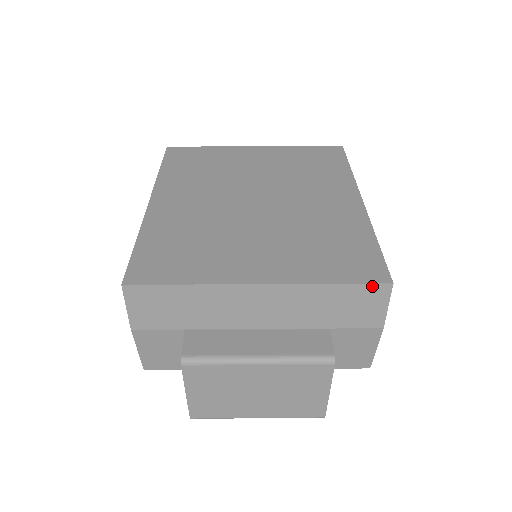
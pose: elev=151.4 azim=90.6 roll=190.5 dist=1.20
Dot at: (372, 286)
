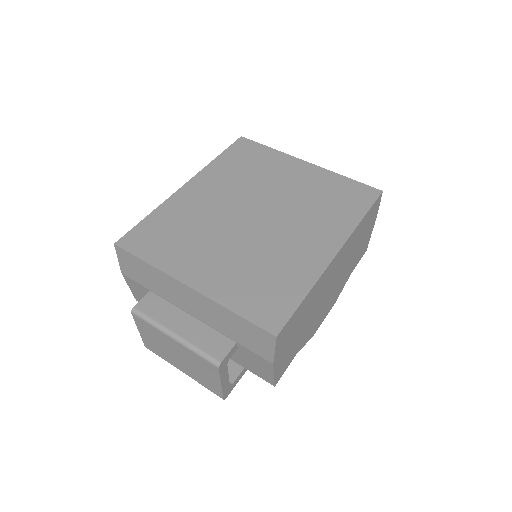
Dot at: (262, 330)
